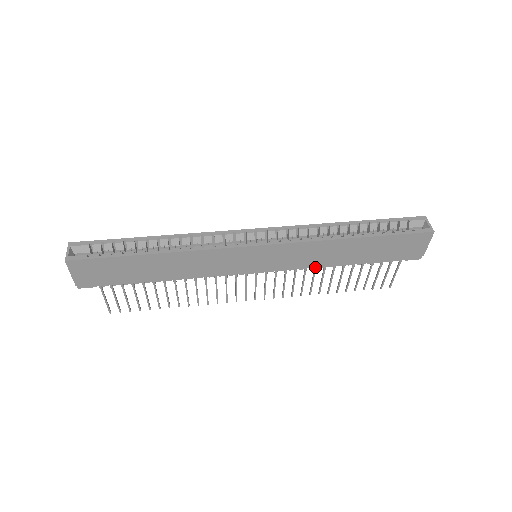
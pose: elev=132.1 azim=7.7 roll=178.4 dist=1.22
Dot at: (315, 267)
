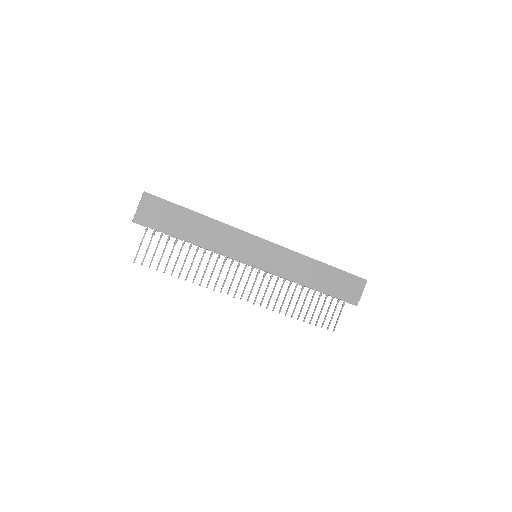
Dot at: (291, 280)
